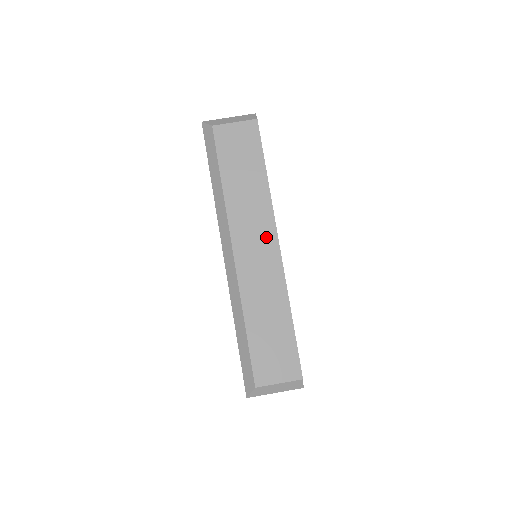
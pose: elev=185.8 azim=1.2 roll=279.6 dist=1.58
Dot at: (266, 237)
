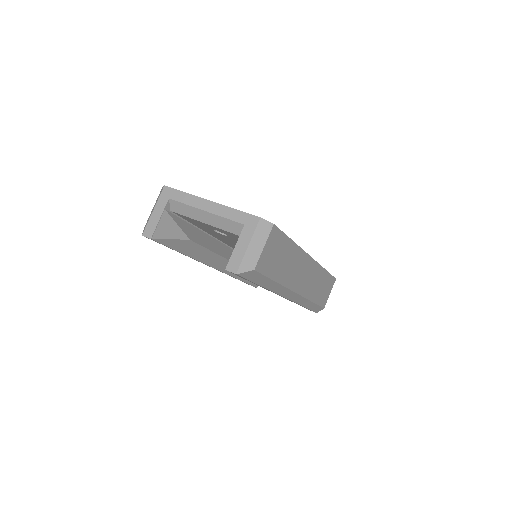
Dot at: (306, 265)
